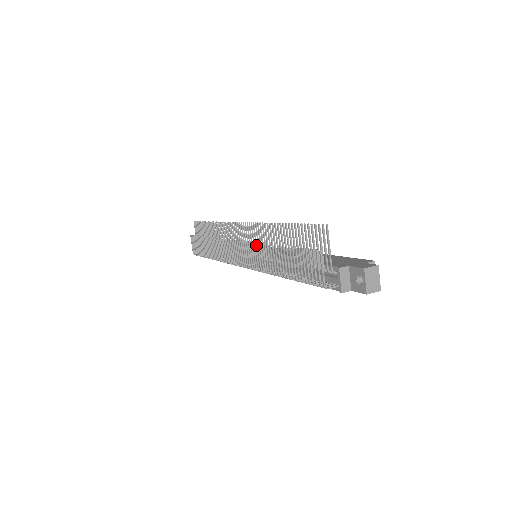
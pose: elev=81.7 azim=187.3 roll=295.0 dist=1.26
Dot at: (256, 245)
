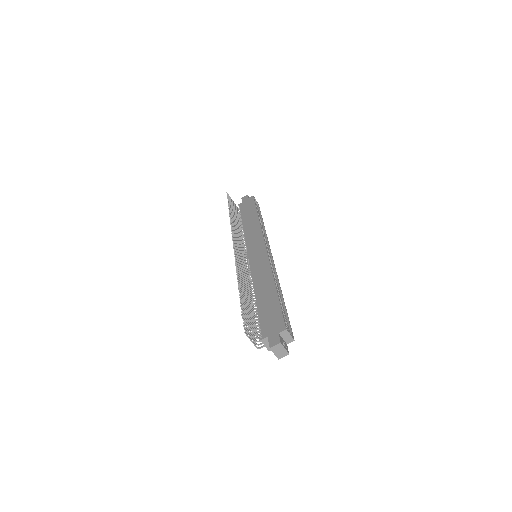
Dot at: occluded
